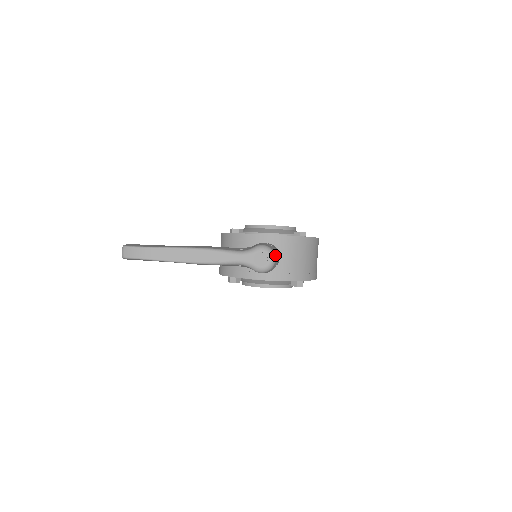
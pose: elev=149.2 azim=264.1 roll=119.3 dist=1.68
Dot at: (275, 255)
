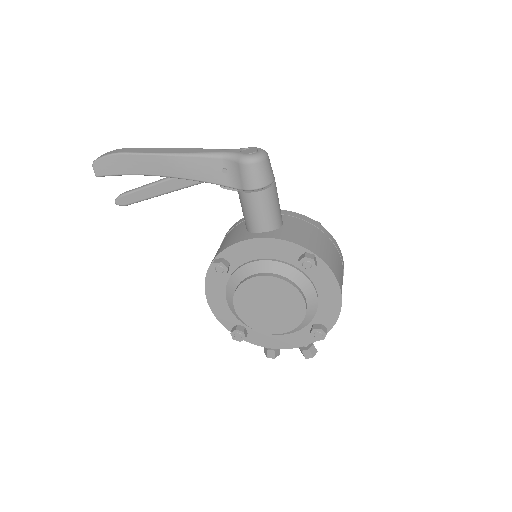
Dot at: (268, 157)
